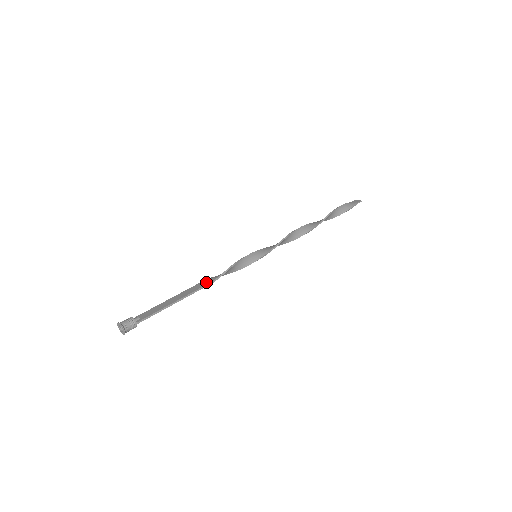
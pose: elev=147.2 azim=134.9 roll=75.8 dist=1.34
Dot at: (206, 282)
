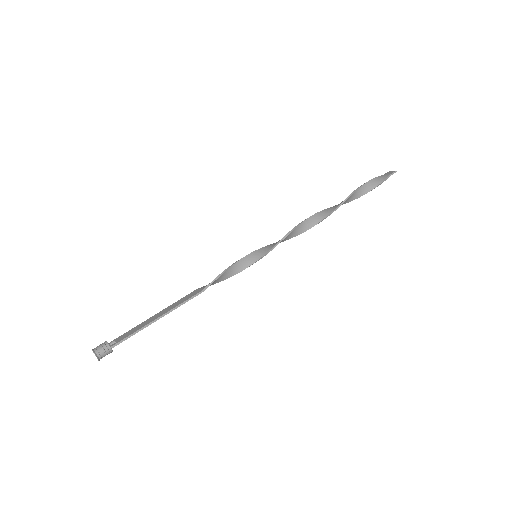
Dot at: (193, 293)
